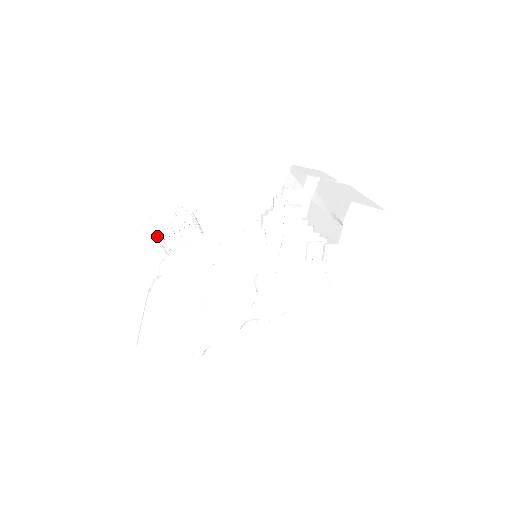
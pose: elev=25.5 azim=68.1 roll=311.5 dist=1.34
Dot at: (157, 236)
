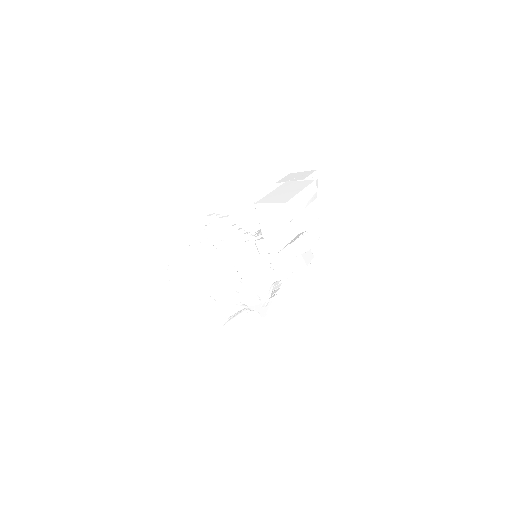
Dot at: occluded
